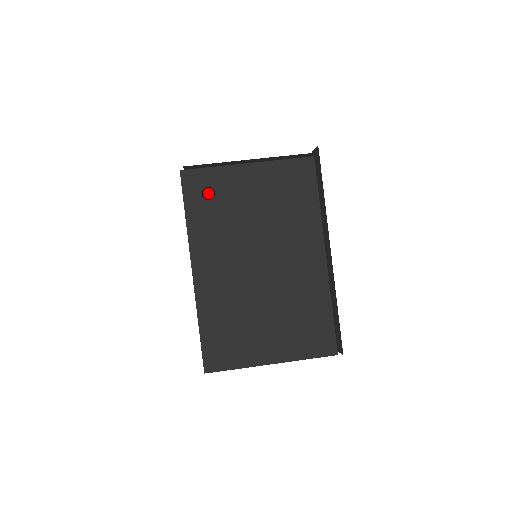
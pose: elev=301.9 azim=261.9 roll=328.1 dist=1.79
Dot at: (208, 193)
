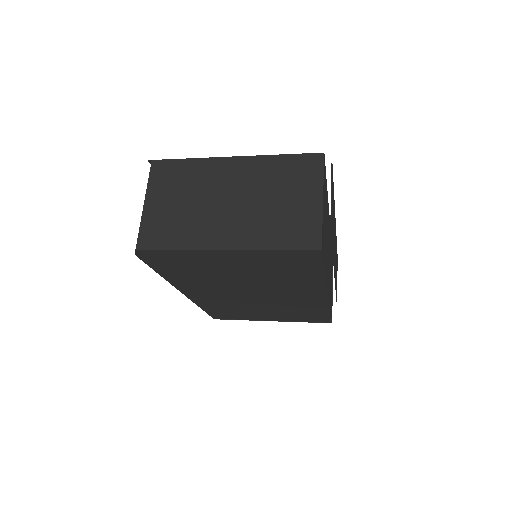
Dot at: occluded
